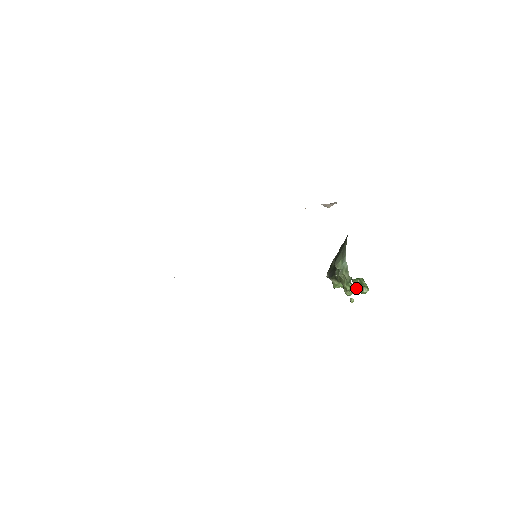
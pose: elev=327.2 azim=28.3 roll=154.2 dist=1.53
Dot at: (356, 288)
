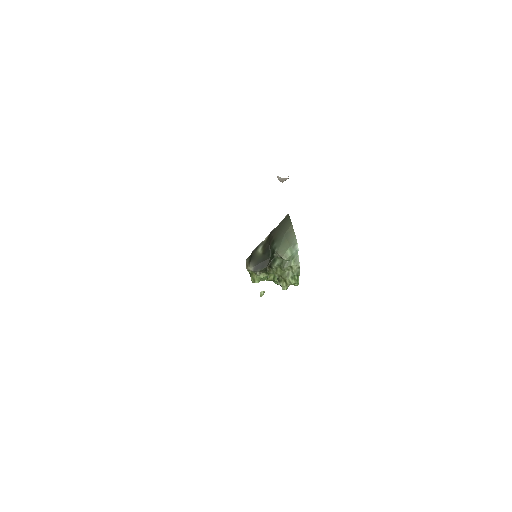
Dot at: occluded
